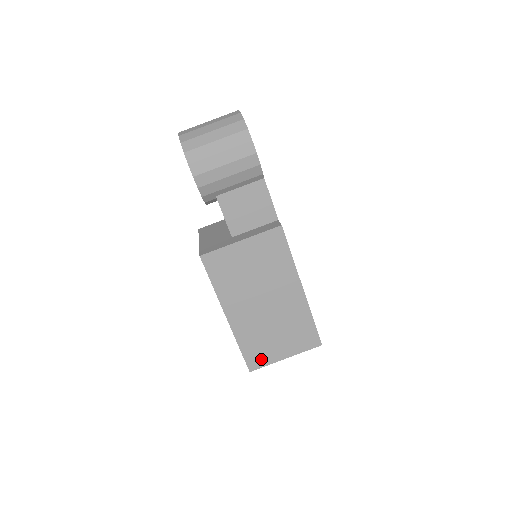
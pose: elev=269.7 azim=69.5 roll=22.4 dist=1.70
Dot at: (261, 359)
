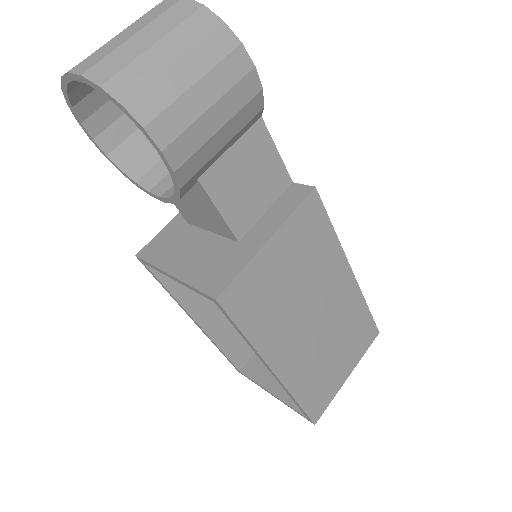
Dot at: (324, 398)
